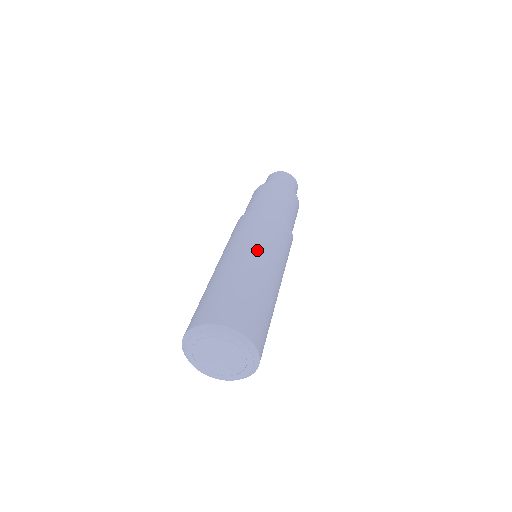
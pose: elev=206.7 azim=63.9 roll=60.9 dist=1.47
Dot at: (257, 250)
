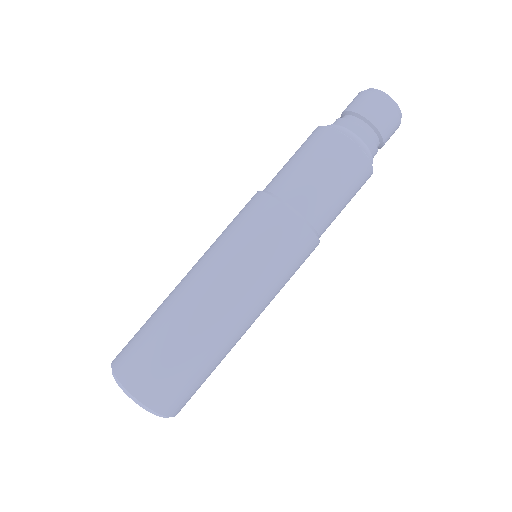
Dot at: (222, 282)
